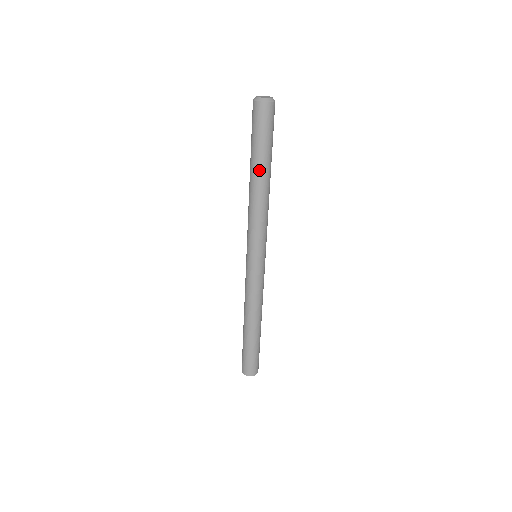
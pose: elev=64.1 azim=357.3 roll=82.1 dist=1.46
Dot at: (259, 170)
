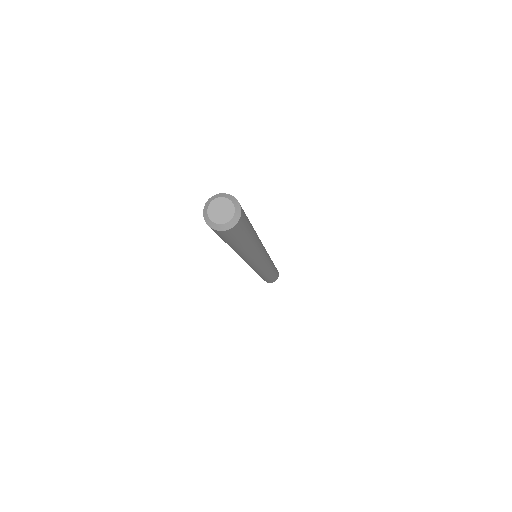
Dot at: occluded
